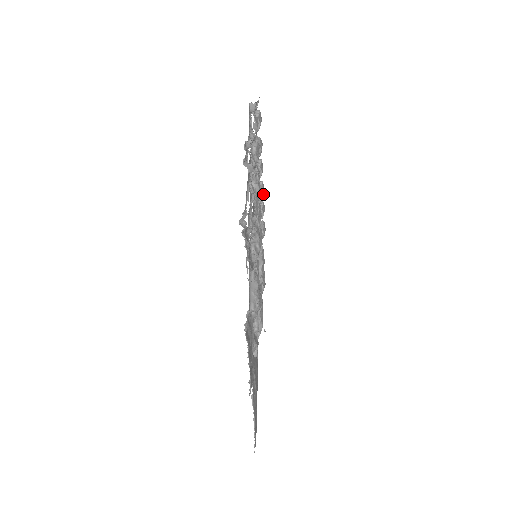
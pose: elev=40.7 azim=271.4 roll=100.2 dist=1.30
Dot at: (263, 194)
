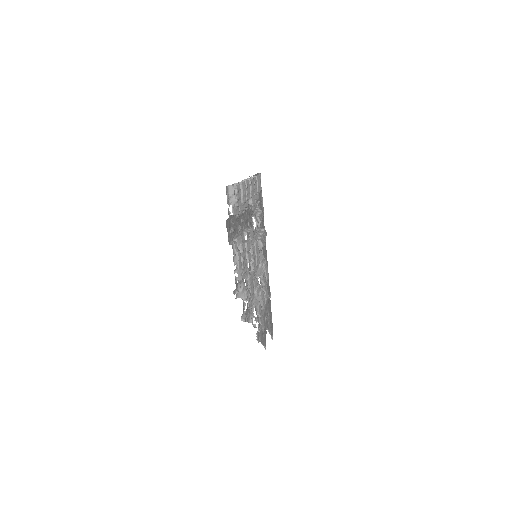
Dot at: (253, 198)
